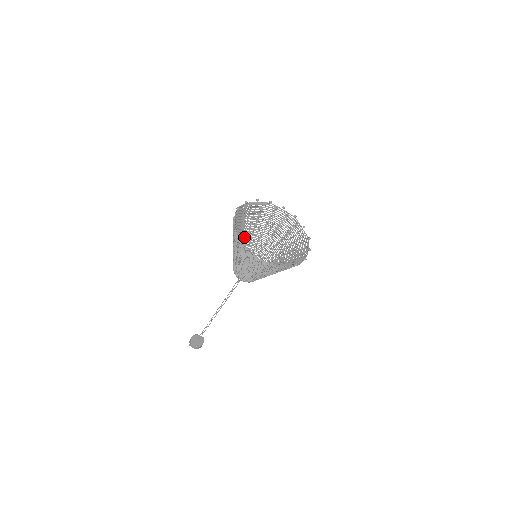
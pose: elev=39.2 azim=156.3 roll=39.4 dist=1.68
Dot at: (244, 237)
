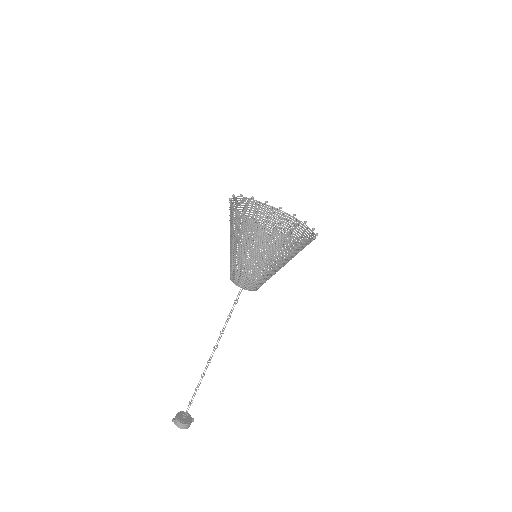
Dot at: occluded
